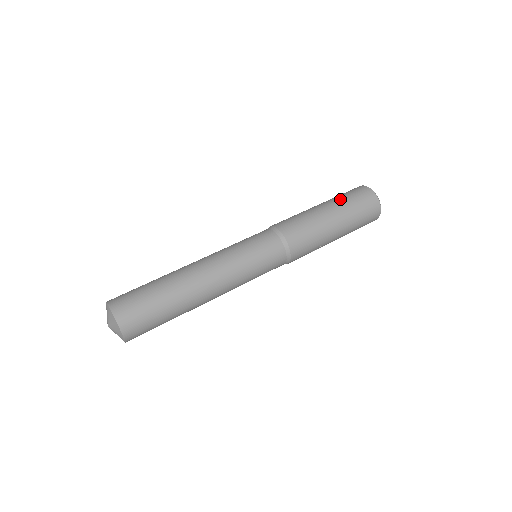
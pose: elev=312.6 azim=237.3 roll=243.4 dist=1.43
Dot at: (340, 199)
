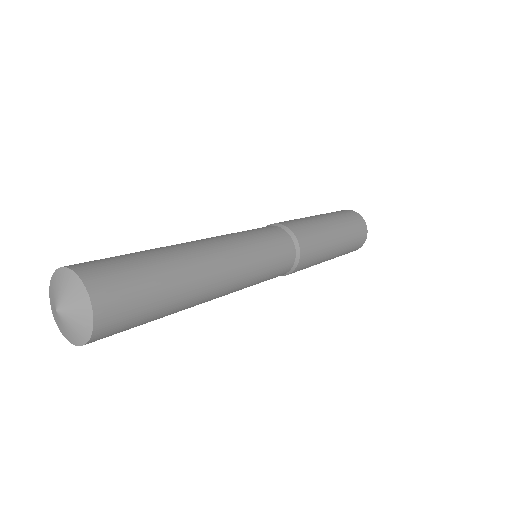
Dot at: (341, 218)
